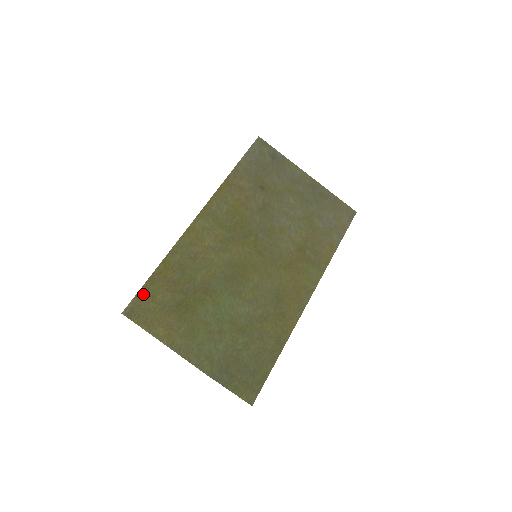
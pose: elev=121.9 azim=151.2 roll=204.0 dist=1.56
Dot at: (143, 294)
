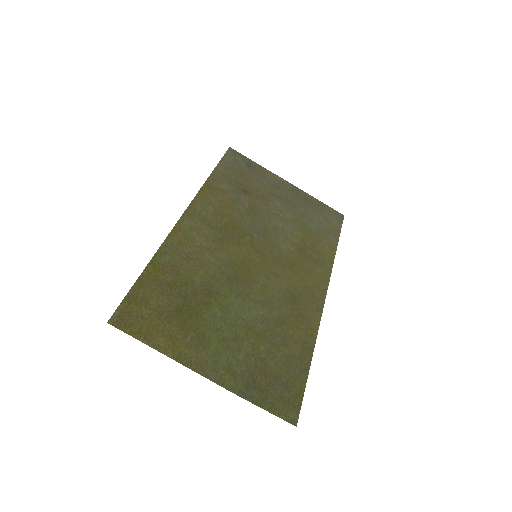
Dot at: (132, 299)
